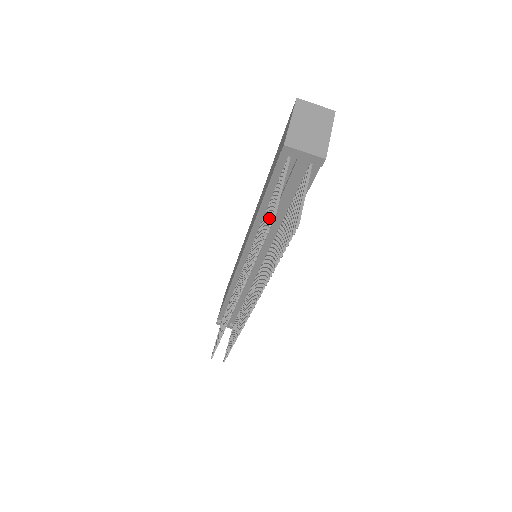
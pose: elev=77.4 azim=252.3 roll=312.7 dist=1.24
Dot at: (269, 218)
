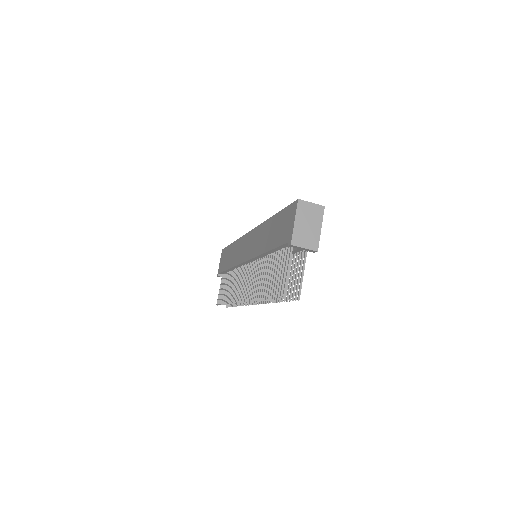
Dot at: (279, 287)
